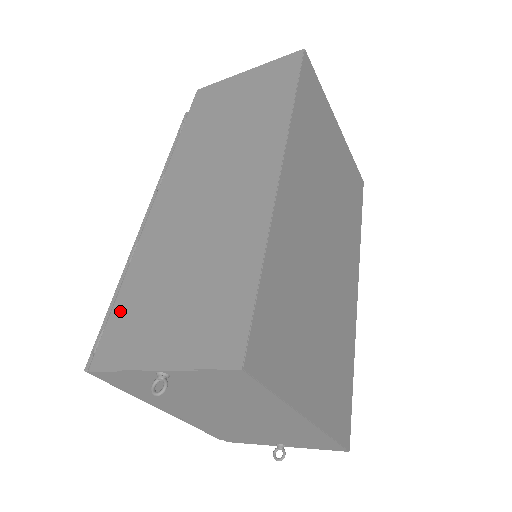
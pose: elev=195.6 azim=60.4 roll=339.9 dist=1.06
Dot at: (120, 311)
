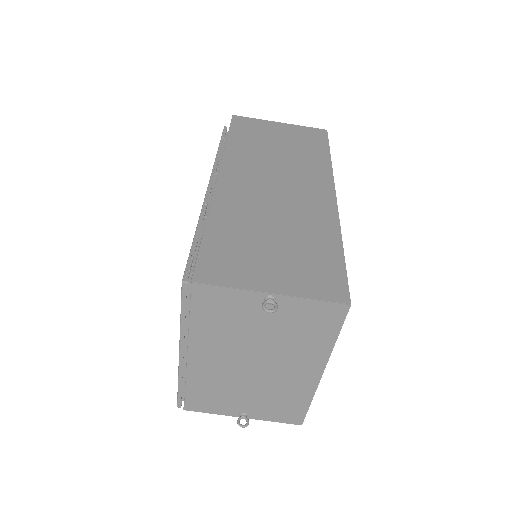
Dot at: (212, 246)
